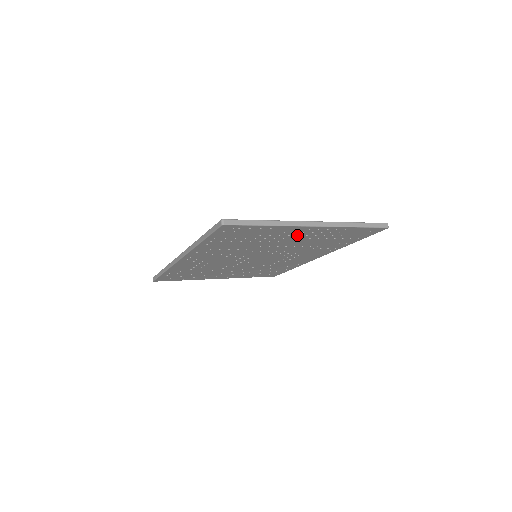
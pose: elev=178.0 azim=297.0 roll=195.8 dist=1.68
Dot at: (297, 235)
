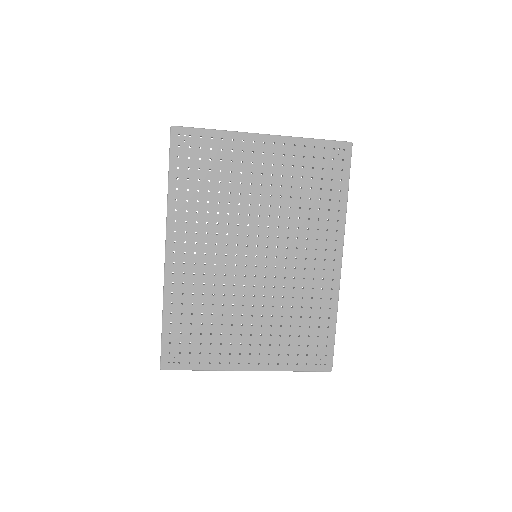
Dot at: (262, 165)
